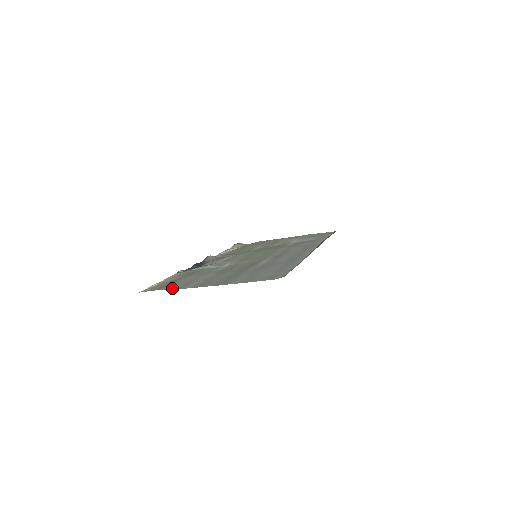
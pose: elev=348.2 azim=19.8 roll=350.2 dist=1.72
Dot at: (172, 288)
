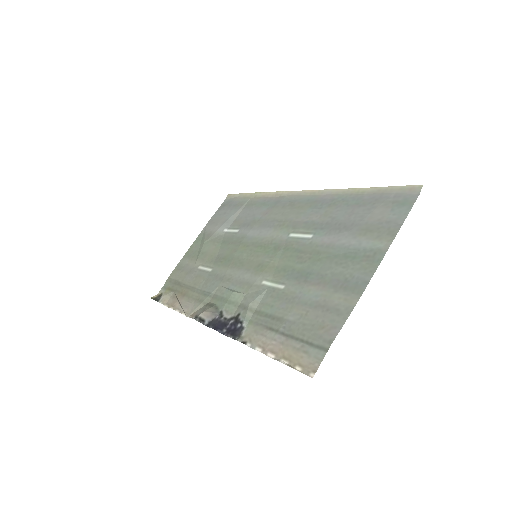
Dot at: (338, 325)
